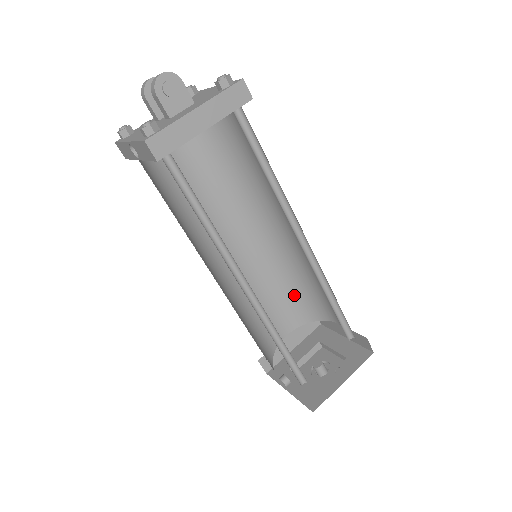
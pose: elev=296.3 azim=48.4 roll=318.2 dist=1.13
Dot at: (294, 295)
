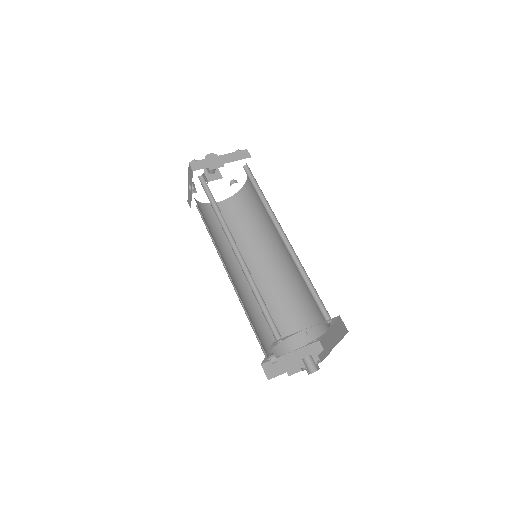
Dot at: (296, 314)
